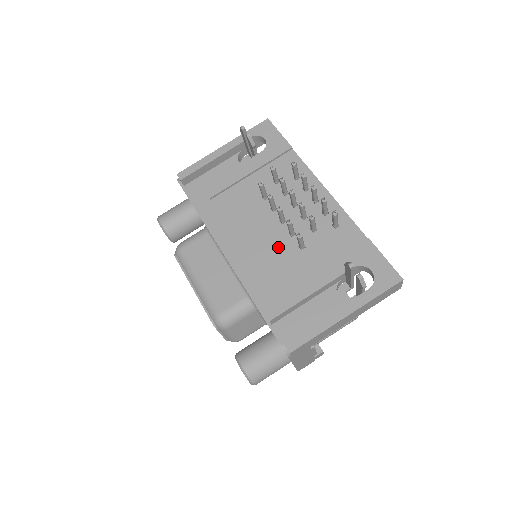
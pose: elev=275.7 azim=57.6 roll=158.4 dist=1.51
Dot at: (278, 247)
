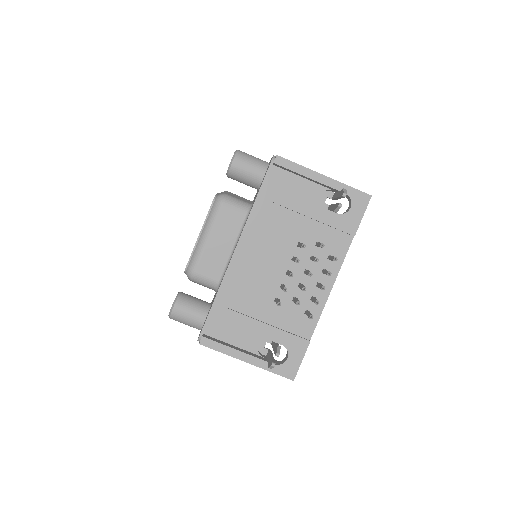
Dot at: (266, 284)
